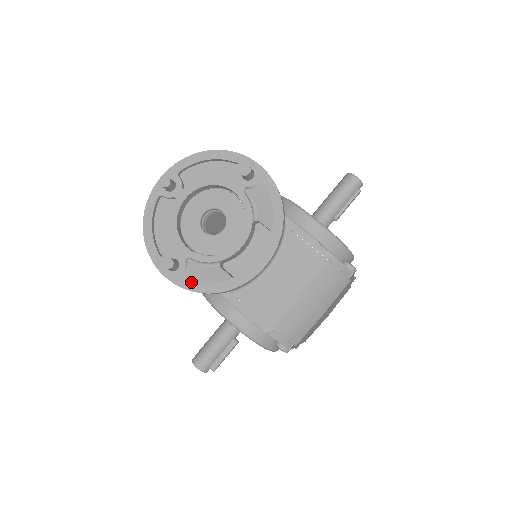
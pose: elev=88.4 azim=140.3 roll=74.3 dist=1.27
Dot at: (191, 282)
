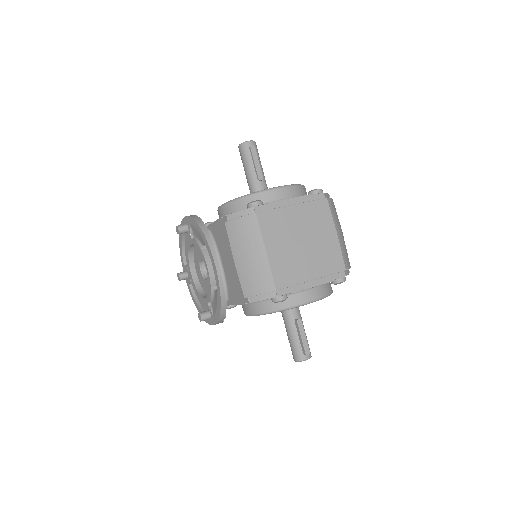
Dot at: (215, 315)
